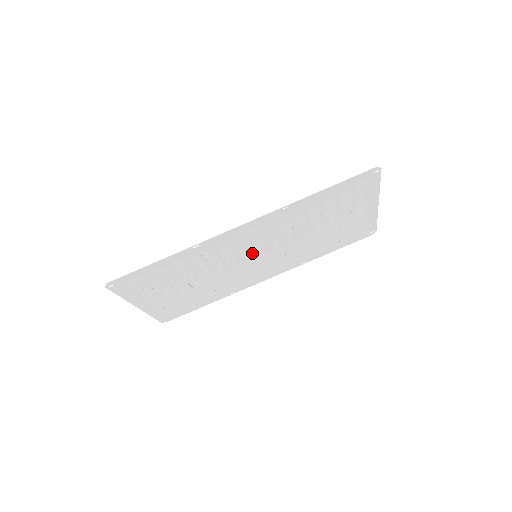
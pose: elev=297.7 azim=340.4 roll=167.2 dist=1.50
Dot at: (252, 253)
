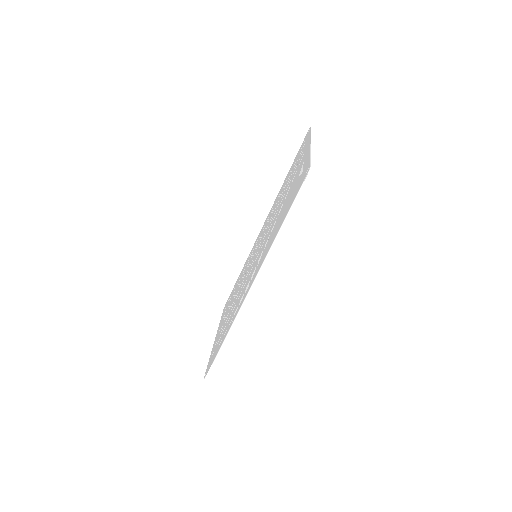
Dot at: occluded
